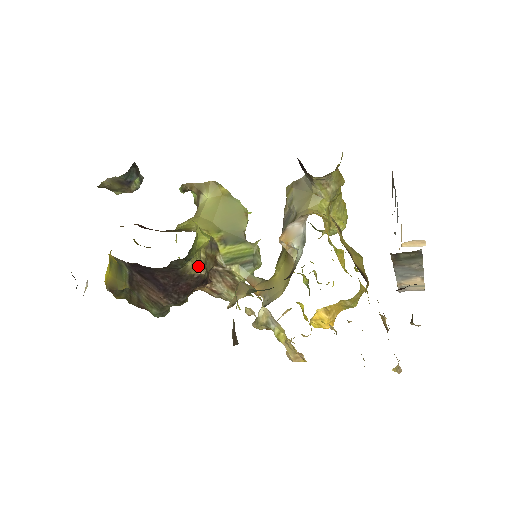
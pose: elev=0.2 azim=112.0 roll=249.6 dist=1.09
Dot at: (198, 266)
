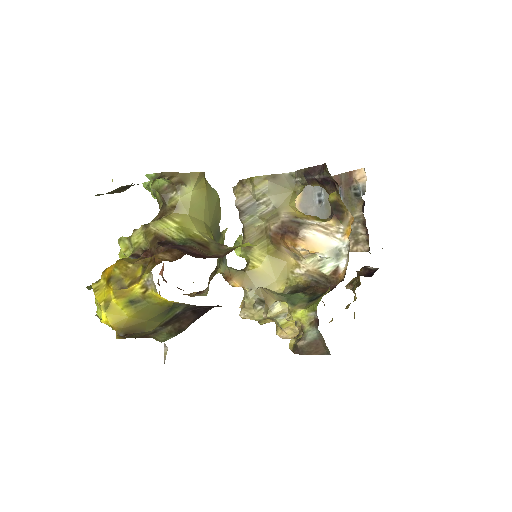
Dot at: occluded
